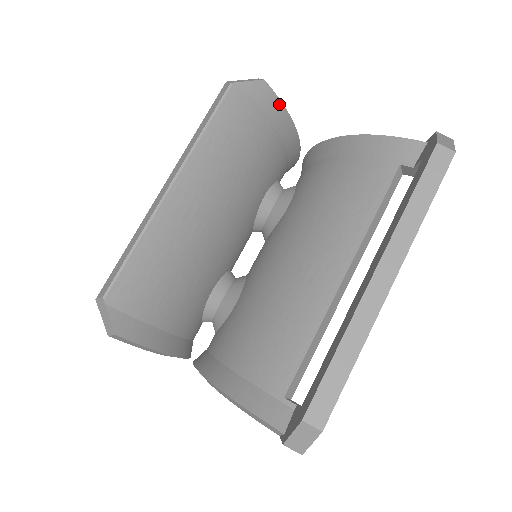
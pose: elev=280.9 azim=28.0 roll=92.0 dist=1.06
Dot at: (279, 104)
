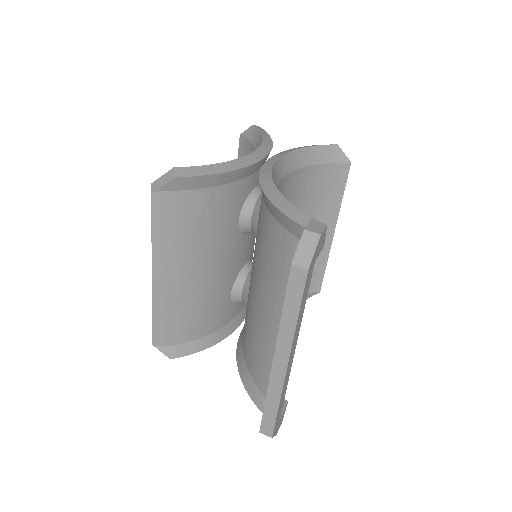
Dot at: (201, 178)
